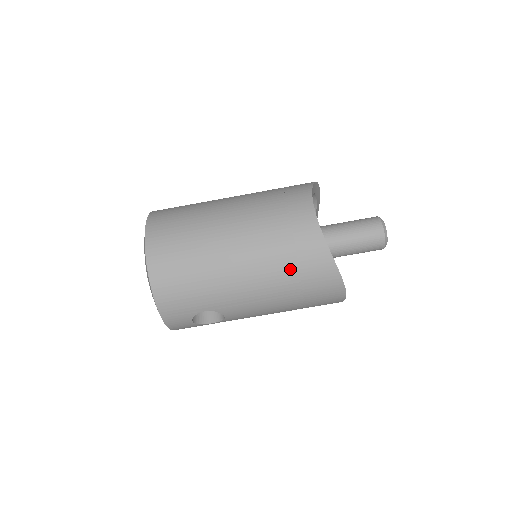
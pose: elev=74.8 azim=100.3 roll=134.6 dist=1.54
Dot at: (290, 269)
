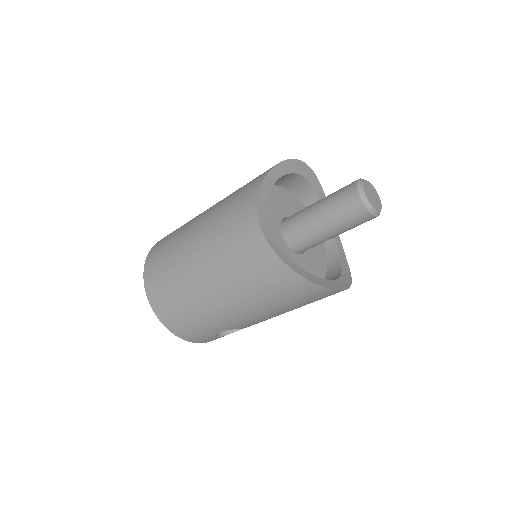
Dot at: (262, 291)
